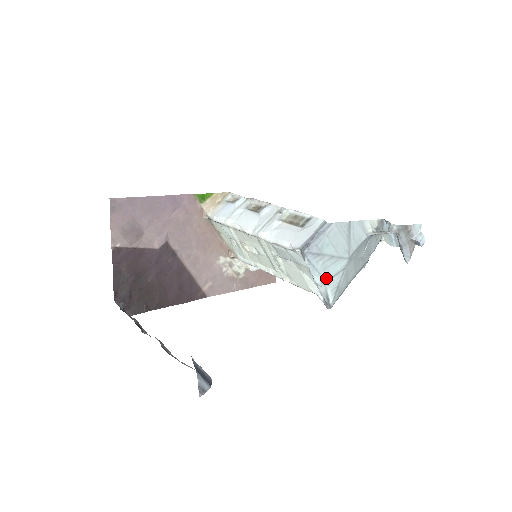
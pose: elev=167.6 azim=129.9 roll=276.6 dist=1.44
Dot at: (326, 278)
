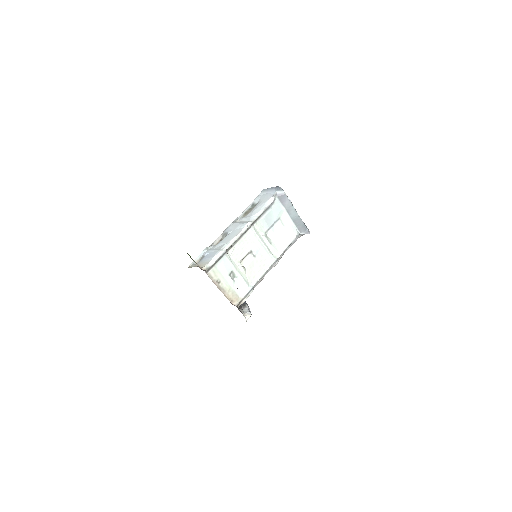
Dot at: occluded
